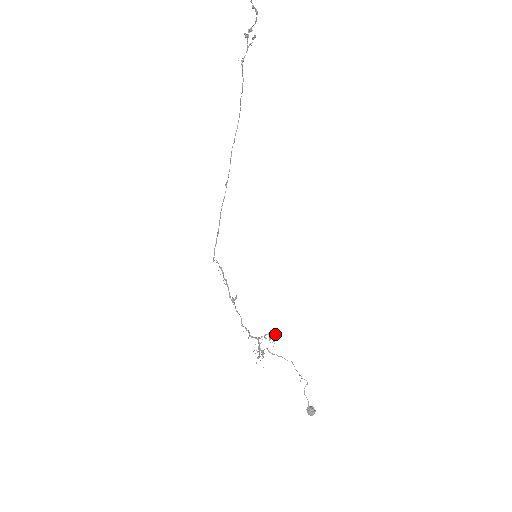
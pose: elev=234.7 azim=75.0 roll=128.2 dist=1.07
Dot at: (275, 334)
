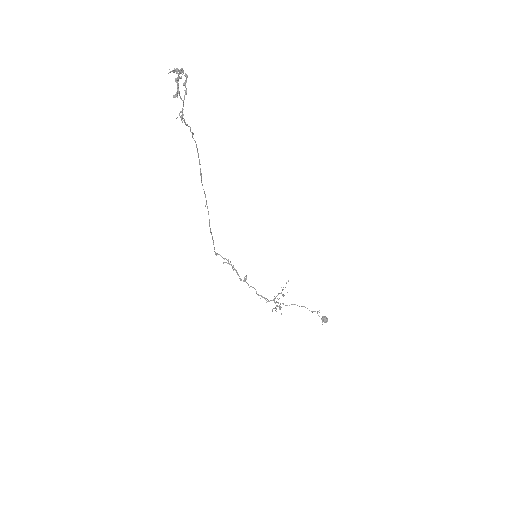
Dot at: (286, 282)
